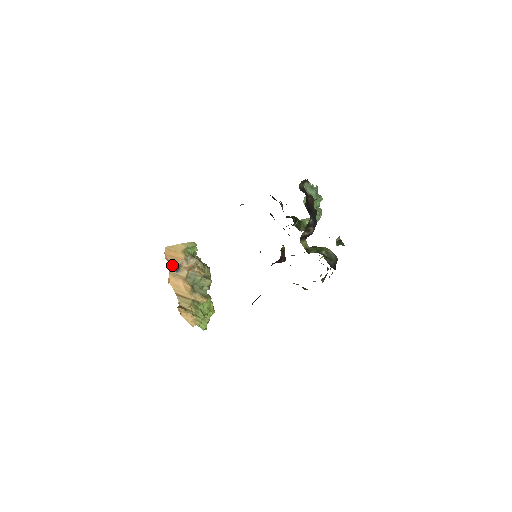
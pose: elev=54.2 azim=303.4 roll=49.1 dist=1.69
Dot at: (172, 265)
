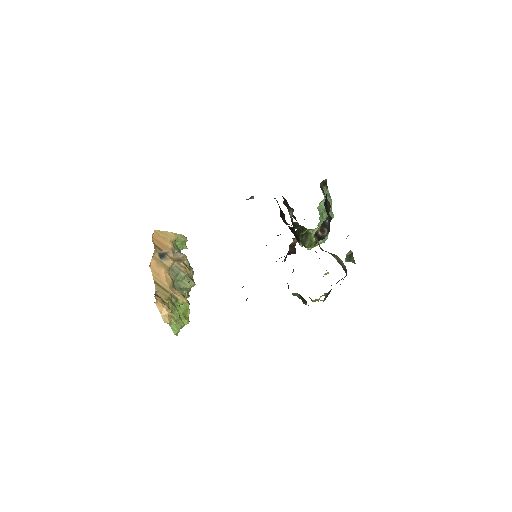
Dot at: (157, 250)
